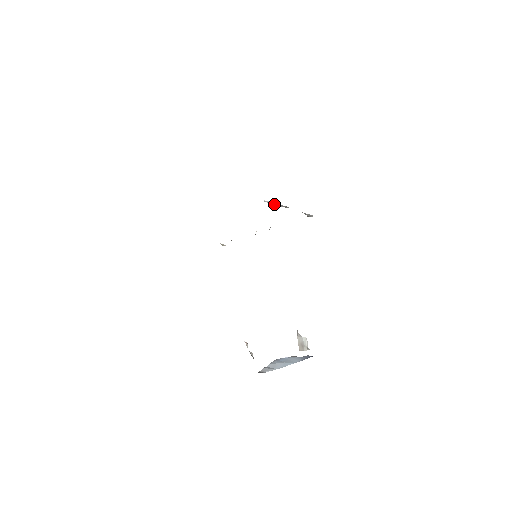
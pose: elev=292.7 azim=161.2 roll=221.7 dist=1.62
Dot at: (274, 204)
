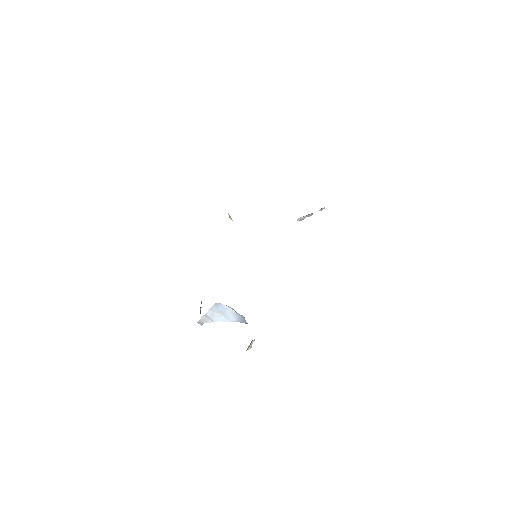
Dot at: (303, 218)
